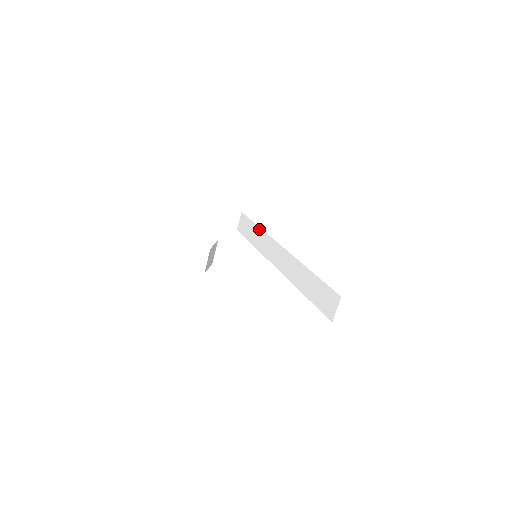
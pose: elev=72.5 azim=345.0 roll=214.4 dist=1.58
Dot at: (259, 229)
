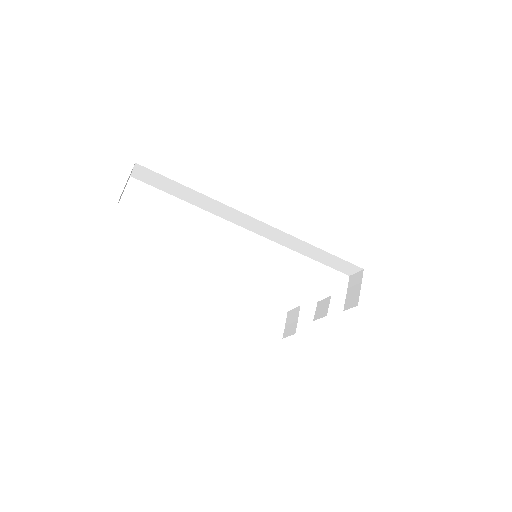
Dot at: (202, 195)
